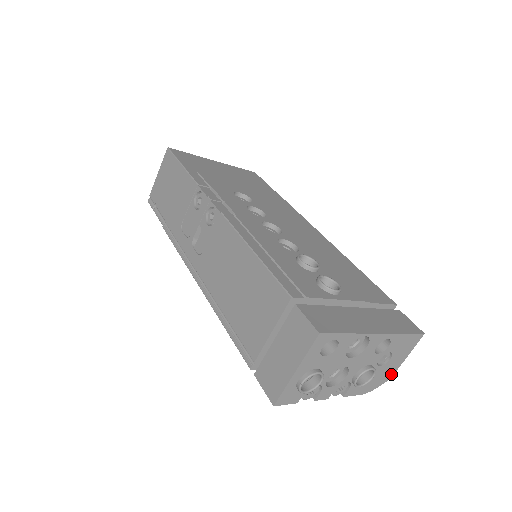
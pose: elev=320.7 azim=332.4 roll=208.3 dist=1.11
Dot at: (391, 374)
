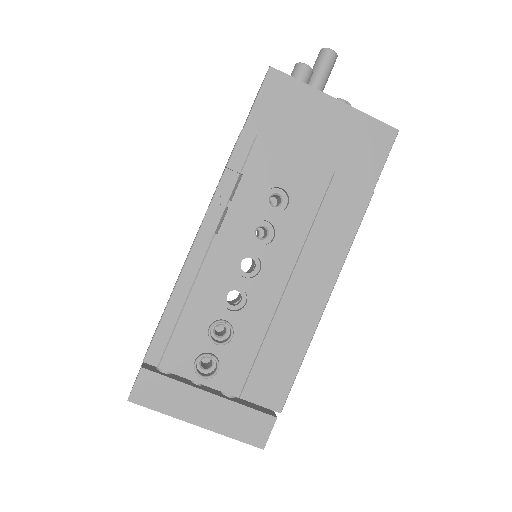
Dot at: occluded
